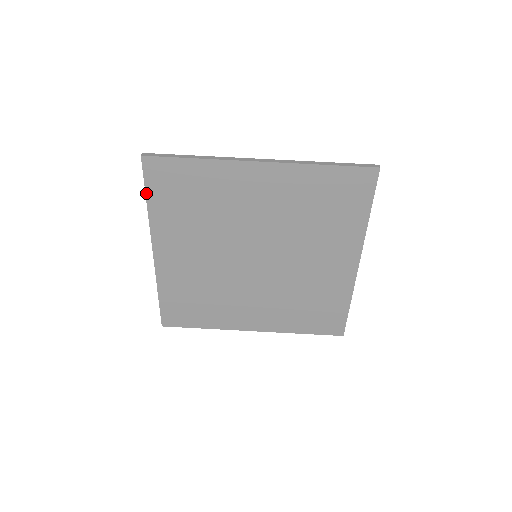
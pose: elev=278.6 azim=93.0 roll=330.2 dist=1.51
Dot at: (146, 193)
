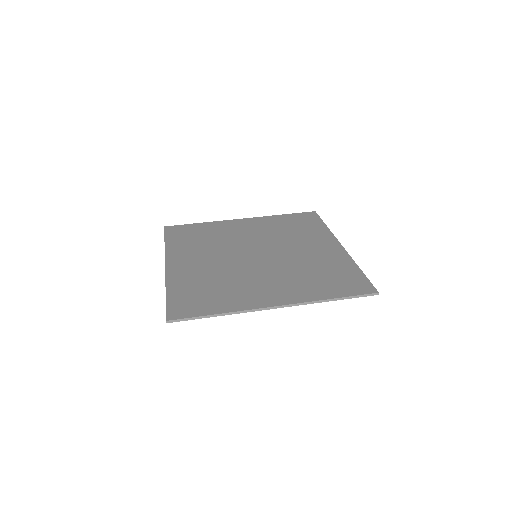
Dot at: (165, 239)
